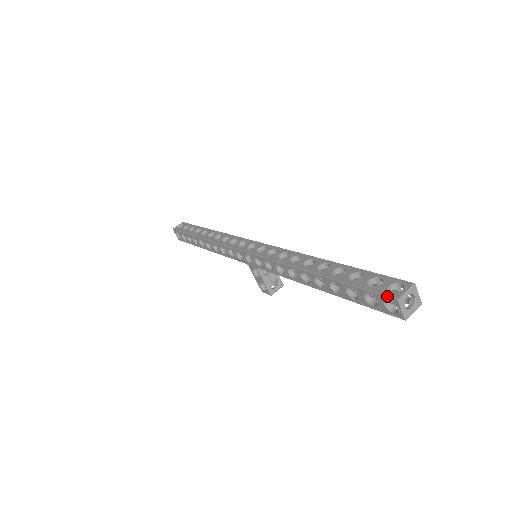
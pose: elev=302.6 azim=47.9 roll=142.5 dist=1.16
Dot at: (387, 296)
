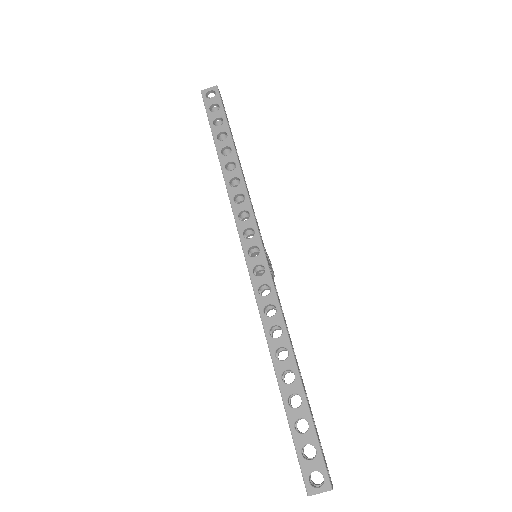
Dot at: (304, 483)
